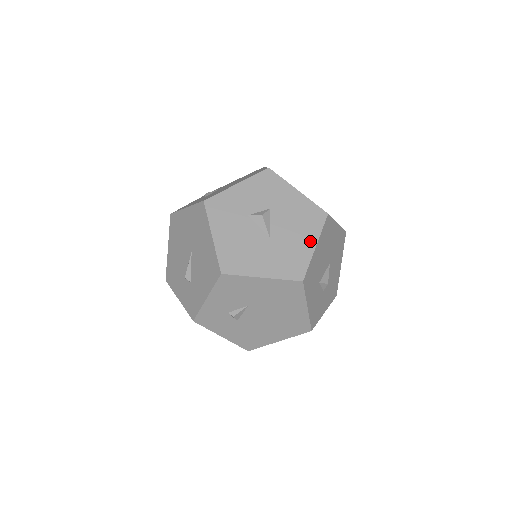
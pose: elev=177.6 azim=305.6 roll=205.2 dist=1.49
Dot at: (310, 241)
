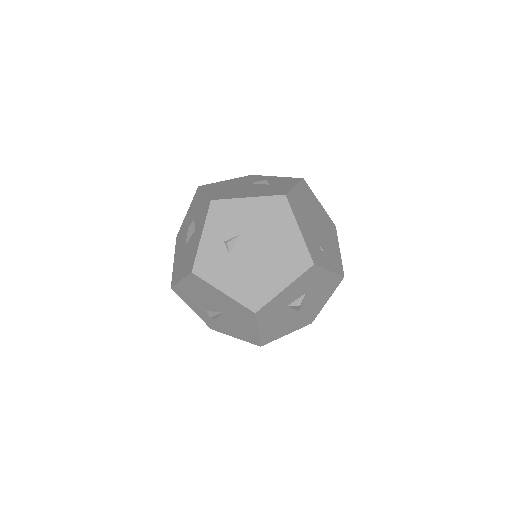
Dot at: (325, 300)
